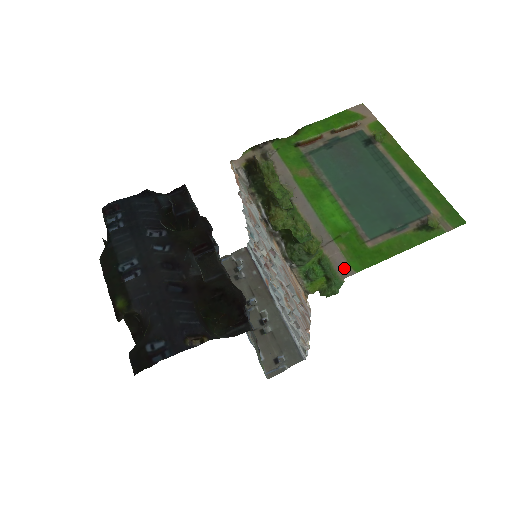
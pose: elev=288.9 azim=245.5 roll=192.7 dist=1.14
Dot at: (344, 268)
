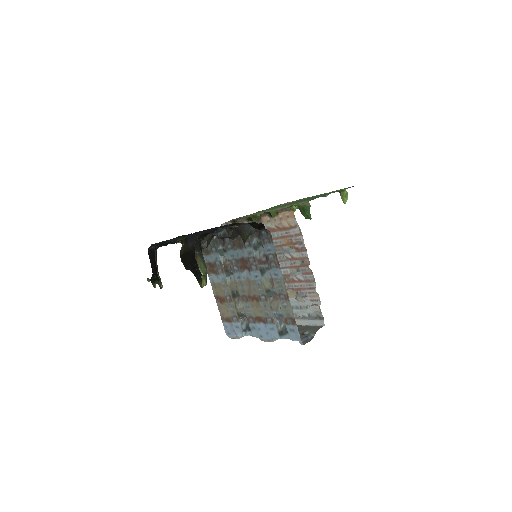
Dot at: (306, 202)
